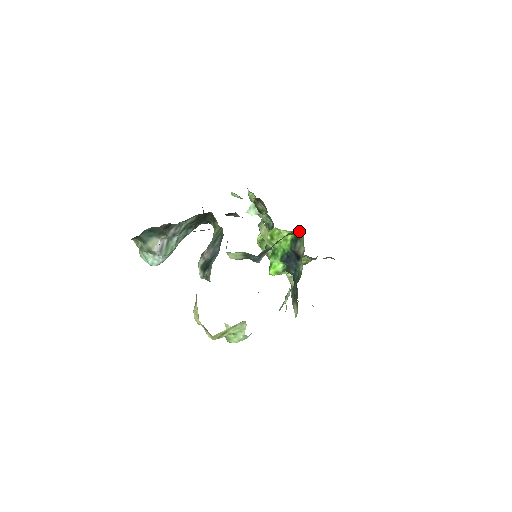
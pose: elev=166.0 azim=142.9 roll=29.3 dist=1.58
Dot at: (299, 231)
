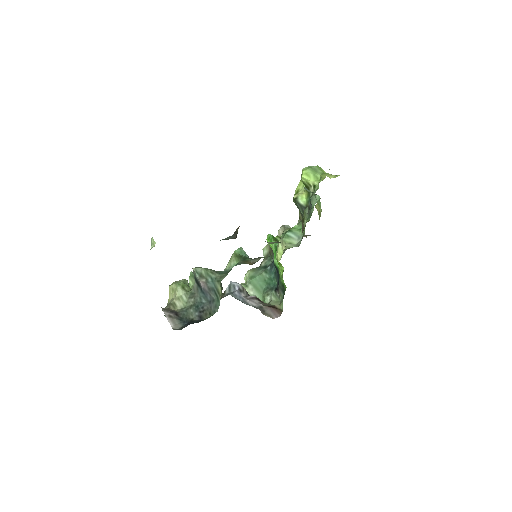
Dot at: (281, 310)
